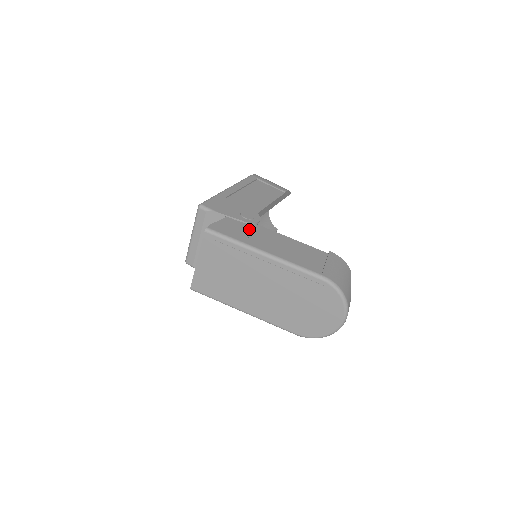
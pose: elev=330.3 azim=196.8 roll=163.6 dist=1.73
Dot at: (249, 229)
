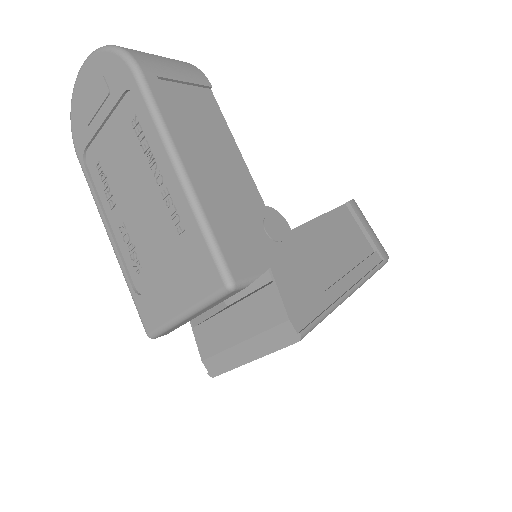
Dot at: (303, 261)
